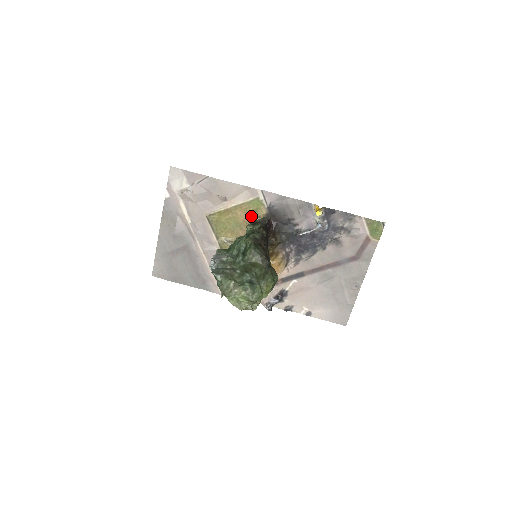
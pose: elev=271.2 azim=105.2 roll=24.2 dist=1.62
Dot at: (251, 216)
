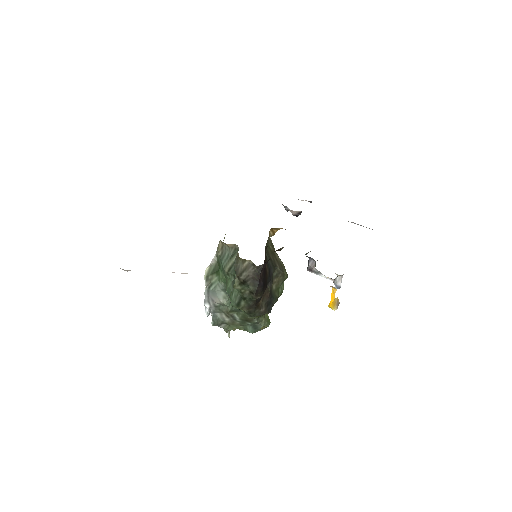
Dot at: occluded
